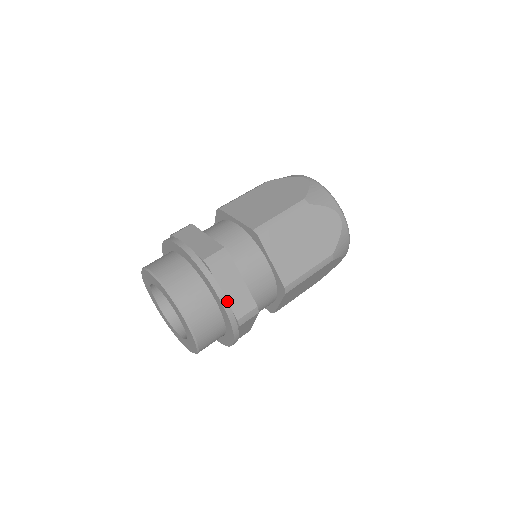
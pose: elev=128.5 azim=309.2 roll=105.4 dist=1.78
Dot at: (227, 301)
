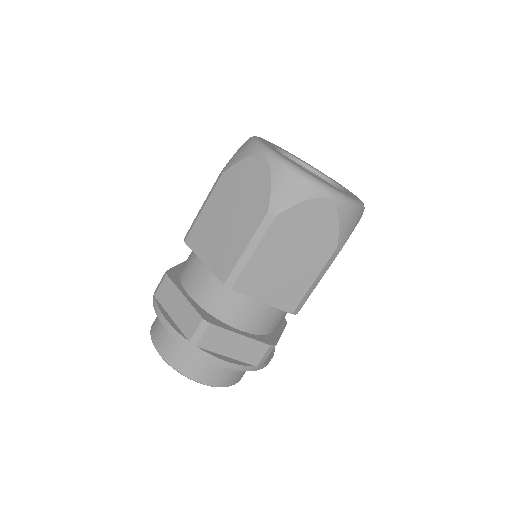
Dot at: occluded
